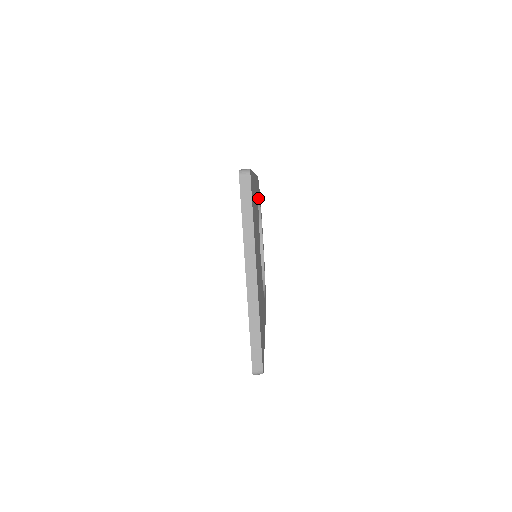
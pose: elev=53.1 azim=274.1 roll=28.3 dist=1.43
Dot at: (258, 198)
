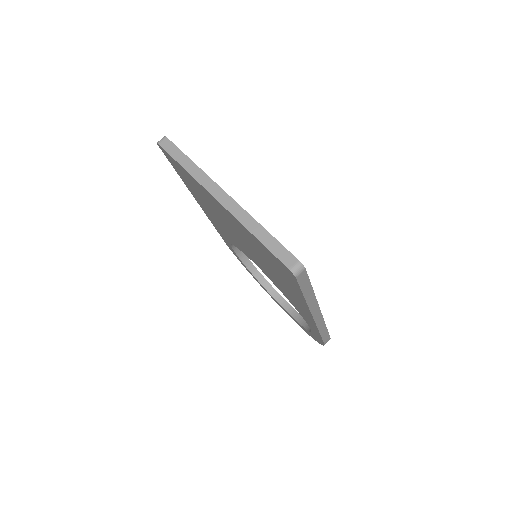
Dot at: (249, 262)
